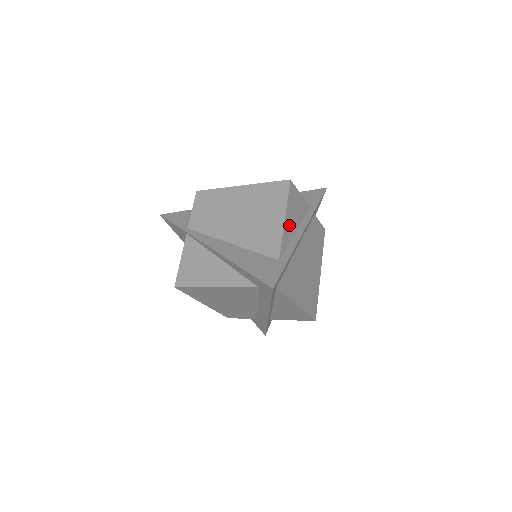
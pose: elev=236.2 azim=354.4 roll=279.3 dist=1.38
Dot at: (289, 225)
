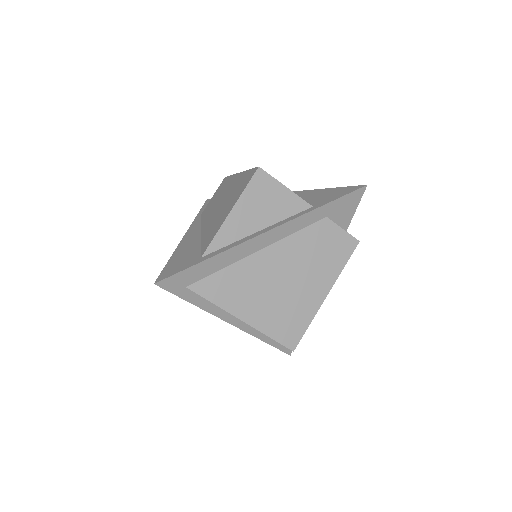
Dot at: (241, 221)
